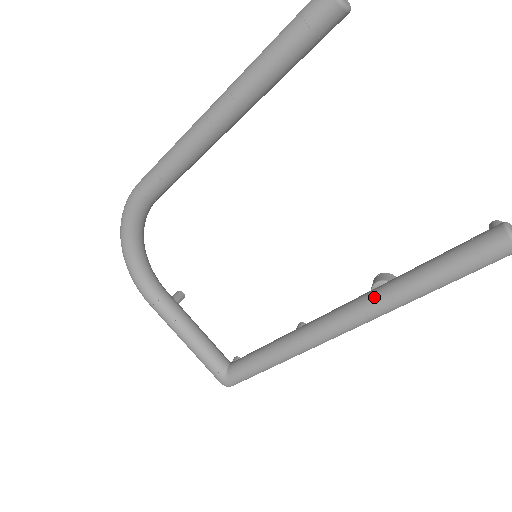
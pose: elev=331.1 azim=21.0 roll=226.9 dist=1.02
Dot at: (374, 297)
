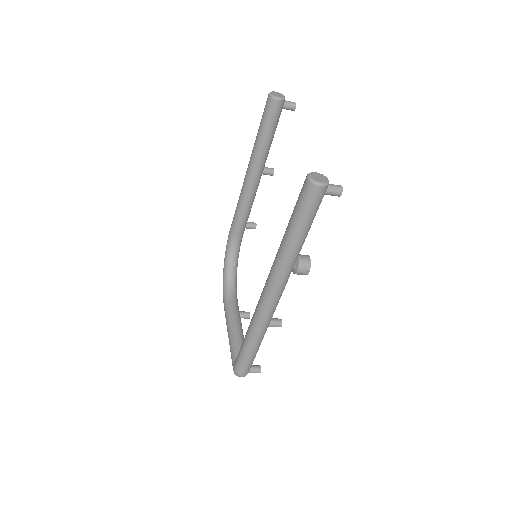
Dot at: occluded
